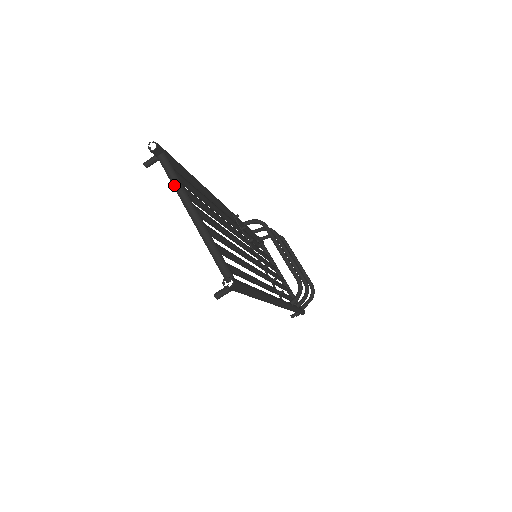
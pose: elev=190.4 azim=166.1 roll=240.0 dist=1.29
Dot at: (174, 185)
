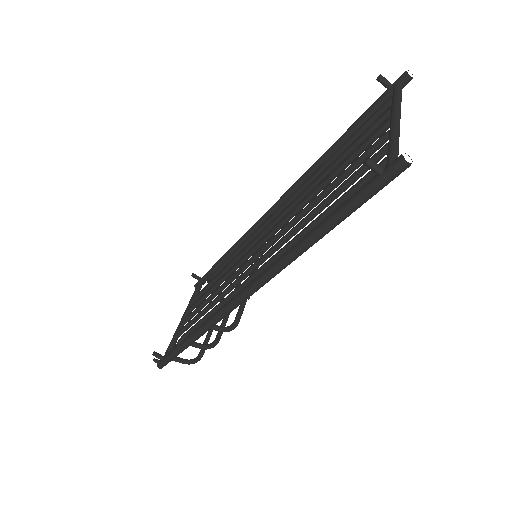
Dot at: (398, 100)
